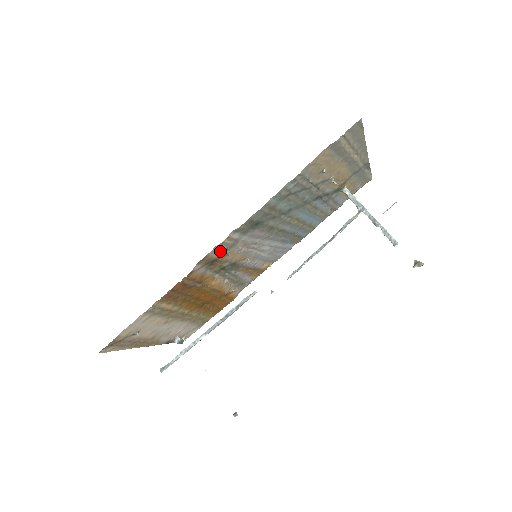
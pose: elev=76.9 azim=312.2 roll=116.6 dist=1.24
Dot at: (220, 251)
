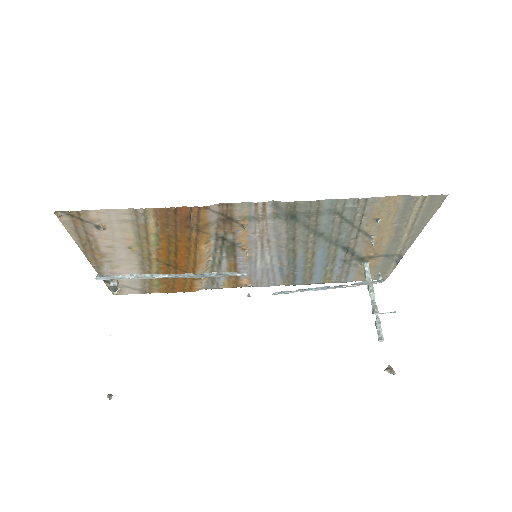
Dot at: (244, 213)
